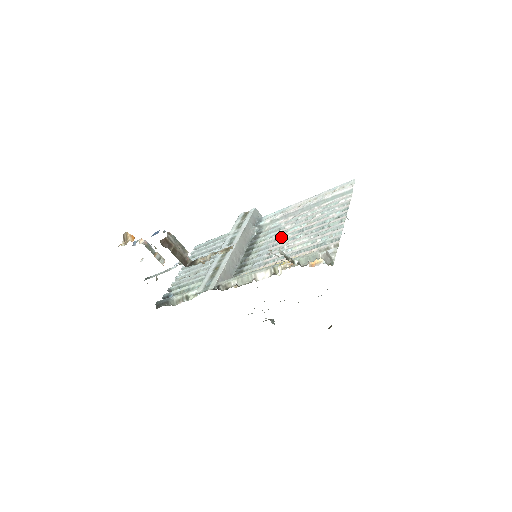
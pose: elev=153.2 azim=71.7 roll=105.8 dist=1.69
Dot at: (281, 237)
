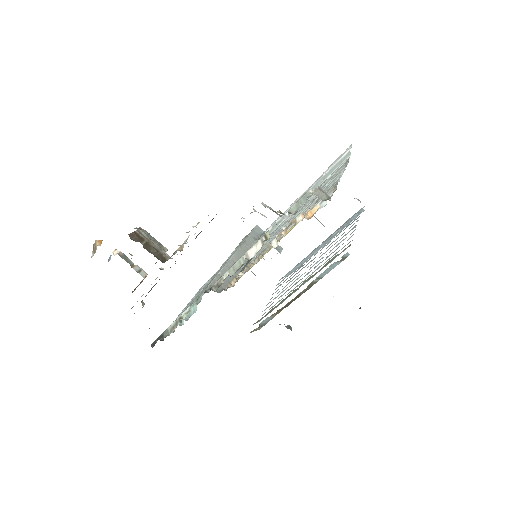
Dot at: (281, 228)
